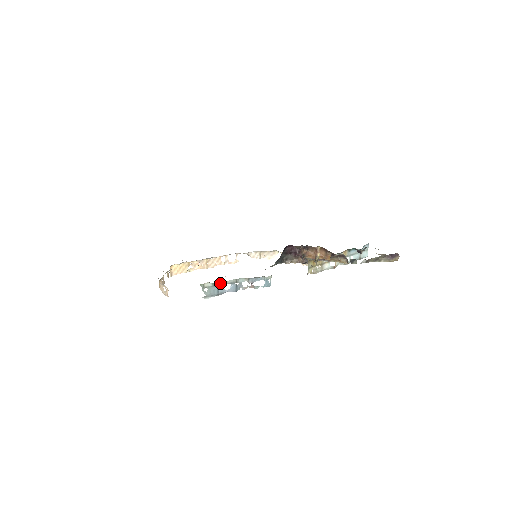
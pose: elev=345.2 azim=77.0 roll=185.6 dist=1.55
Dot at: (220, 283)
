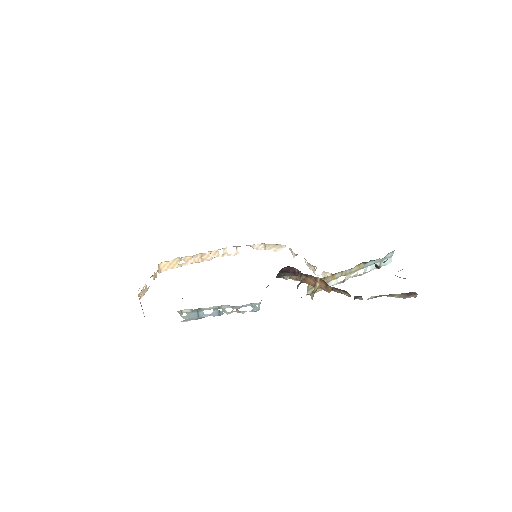
Dot at: (200, 309)
